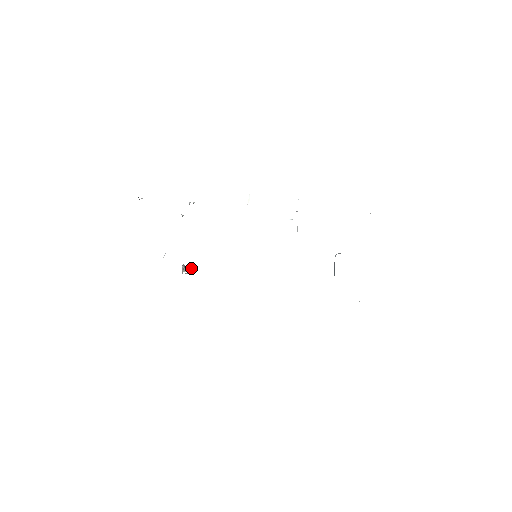
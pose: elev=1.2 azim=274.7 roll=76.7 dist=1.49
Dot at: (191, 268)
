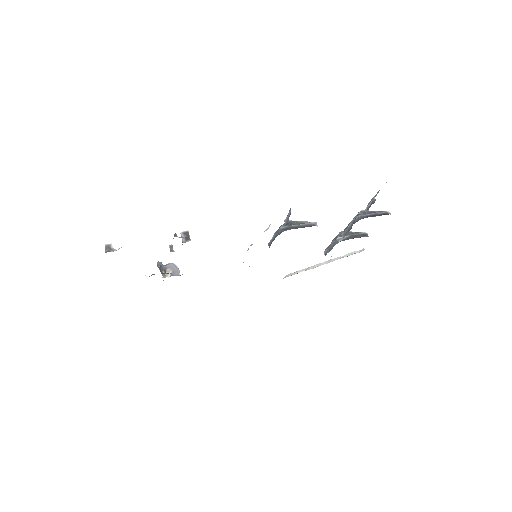
Dot at: (173, 269)
